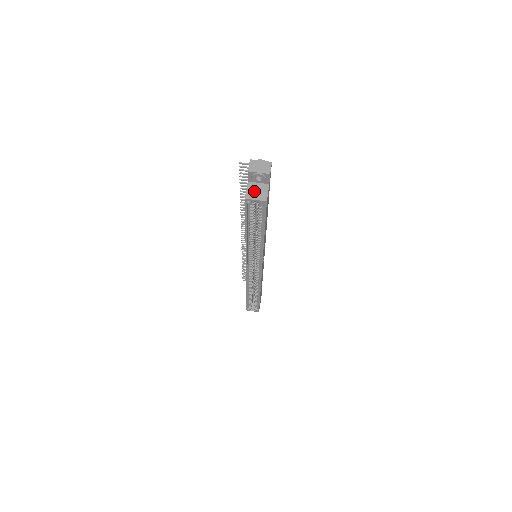
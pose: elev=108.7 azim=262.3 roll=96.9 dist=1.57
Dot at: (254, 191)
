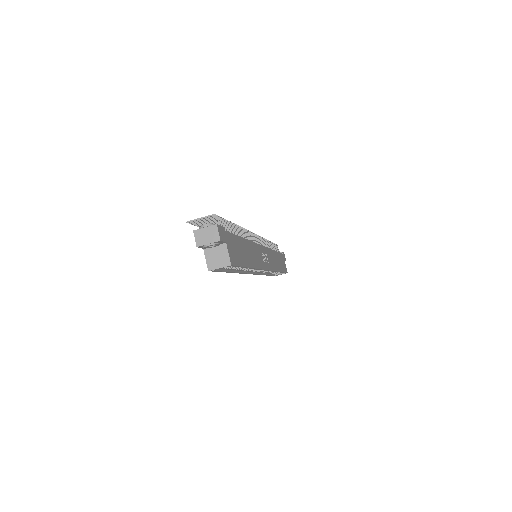
Dot at: (214, 258)
